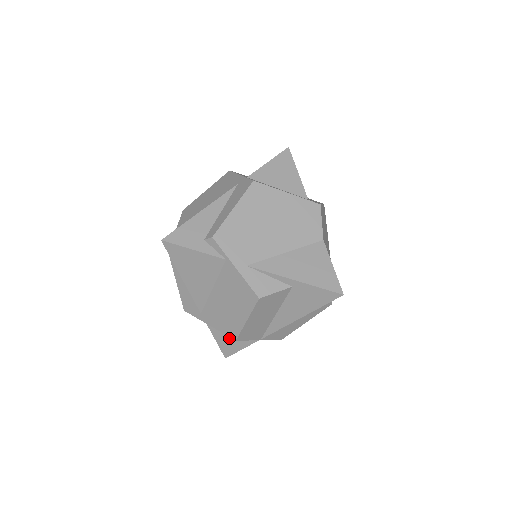
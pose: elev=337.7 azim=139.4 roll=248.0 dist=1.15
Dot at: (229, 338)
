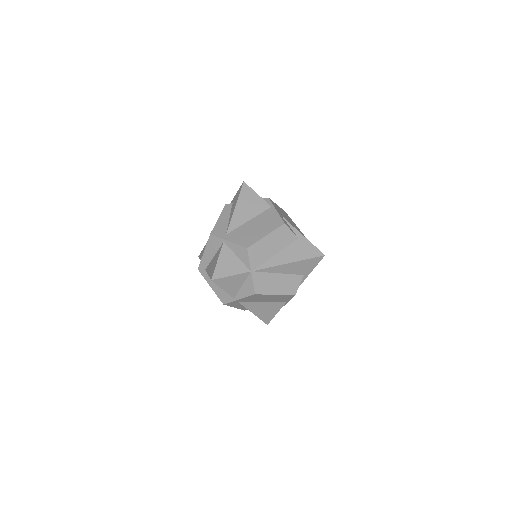
Dot at: (229, 262)
